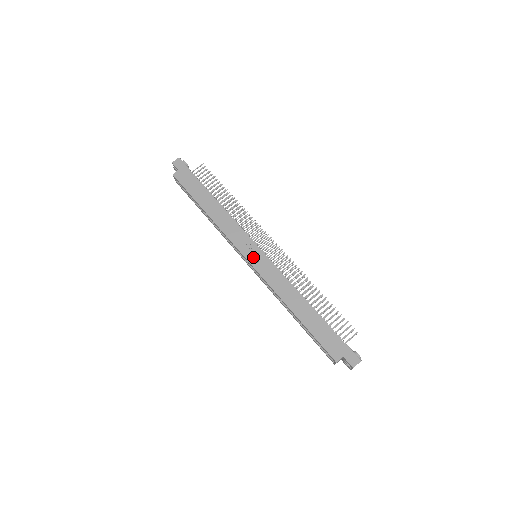
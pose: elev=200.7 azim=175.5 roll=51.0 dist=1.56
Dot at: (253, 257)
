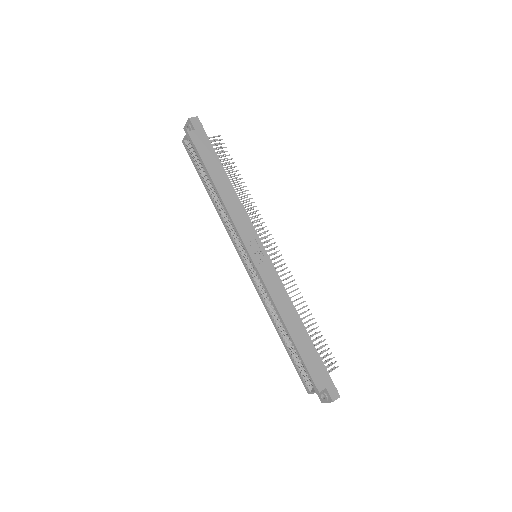
Dot at: (257, 256)
